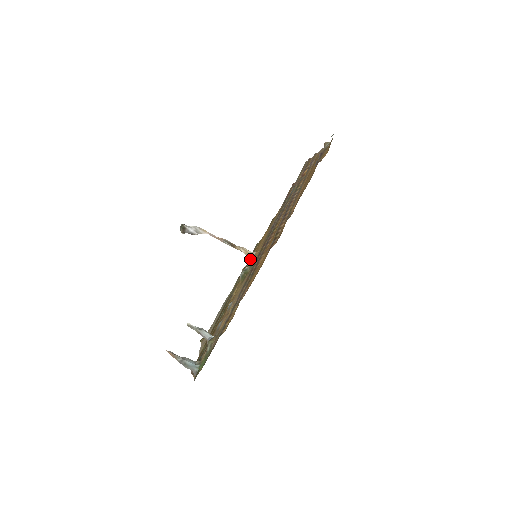
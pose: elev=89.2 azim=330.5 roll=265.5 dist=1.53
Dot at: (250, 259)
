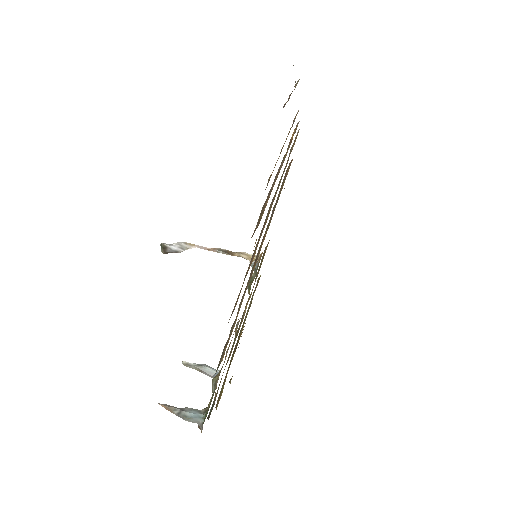
Dot at: occluded
